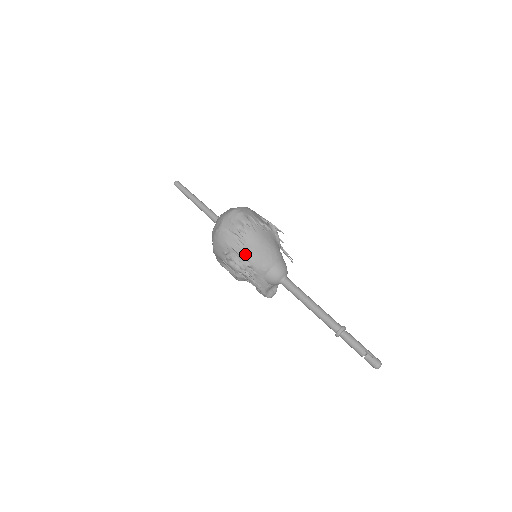
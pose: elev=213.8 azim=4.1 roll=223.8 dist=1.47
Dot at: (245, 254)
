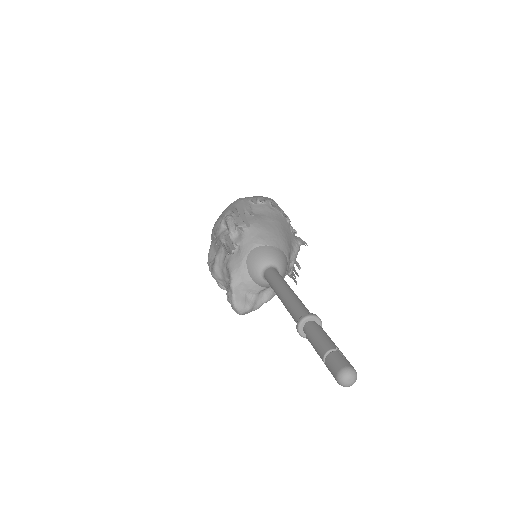
Dot at: (246, 217)
